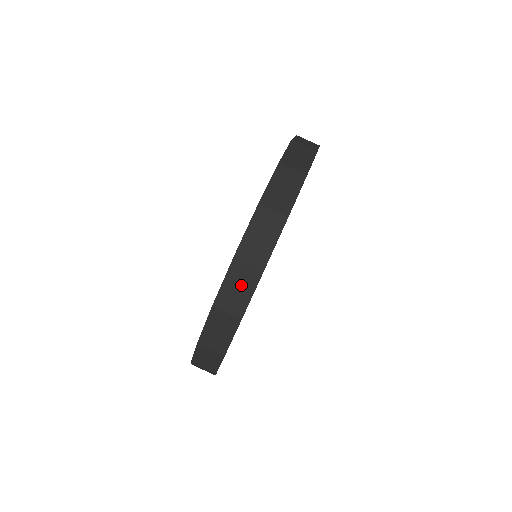
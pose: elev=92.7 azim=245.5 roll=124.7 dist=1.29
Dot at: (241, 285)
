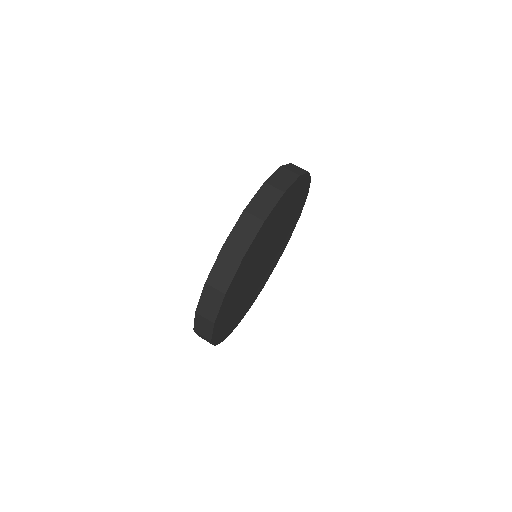
Dot at: (246, 232)
